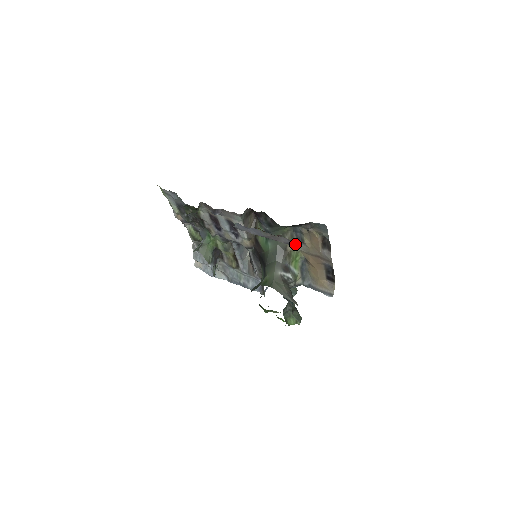
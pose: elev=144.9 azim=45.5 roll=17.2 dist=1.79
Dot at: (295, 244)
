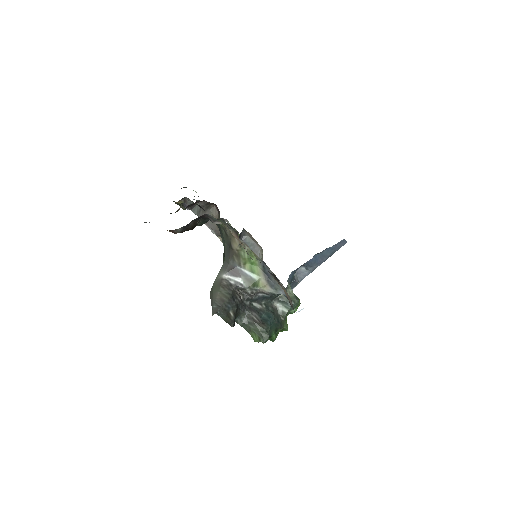
Dot at: (238, 242)
